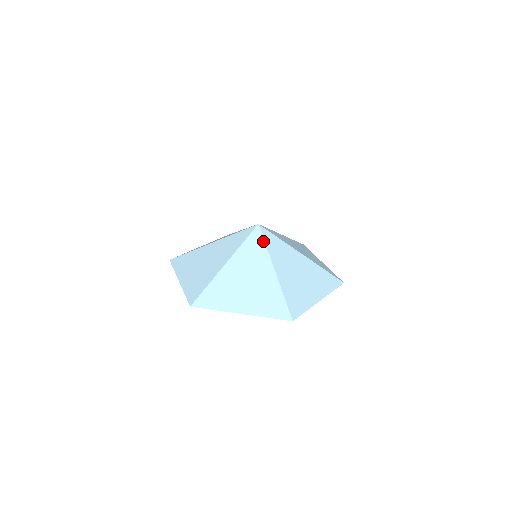
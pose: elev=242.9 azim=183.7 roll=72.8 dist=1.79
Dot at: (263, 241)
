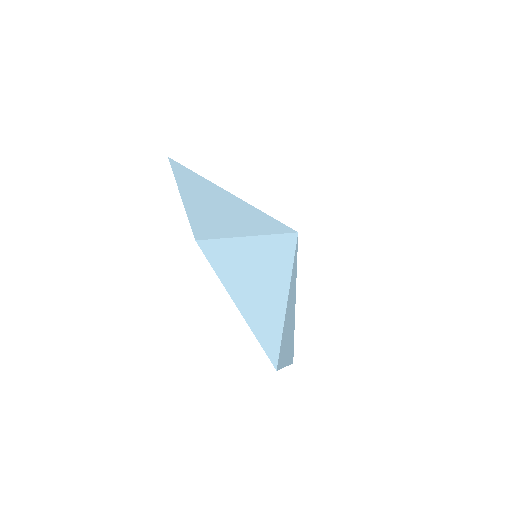
Dot at: (294, 254)
